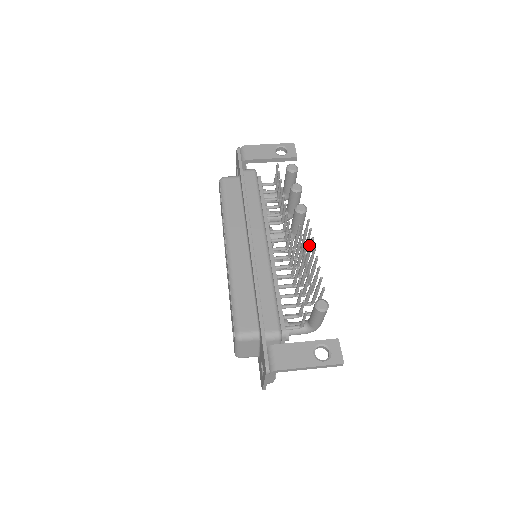
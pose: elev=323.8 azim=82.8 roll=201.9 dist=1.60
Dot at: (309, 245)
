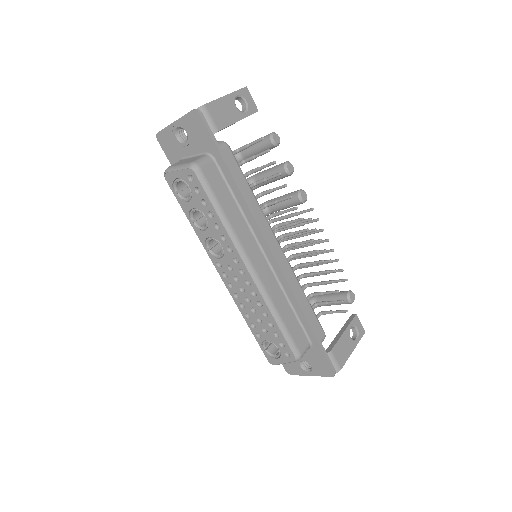
Dot at: (311, 233)
